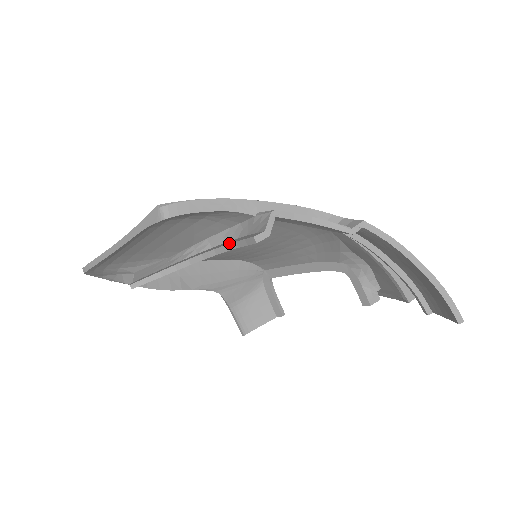
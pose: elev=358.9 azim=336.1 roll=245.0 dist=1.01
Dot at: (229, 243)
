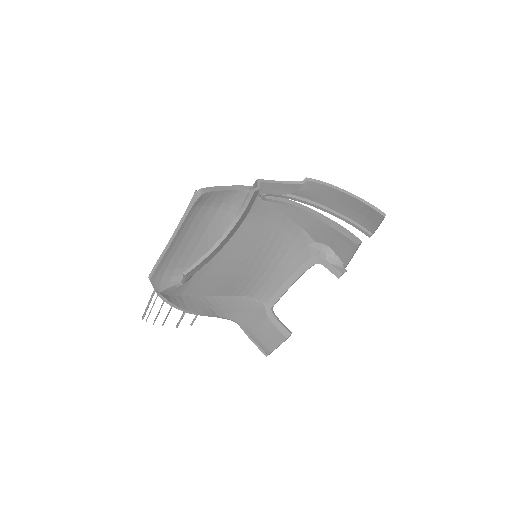
Dot at: (239, 213)
